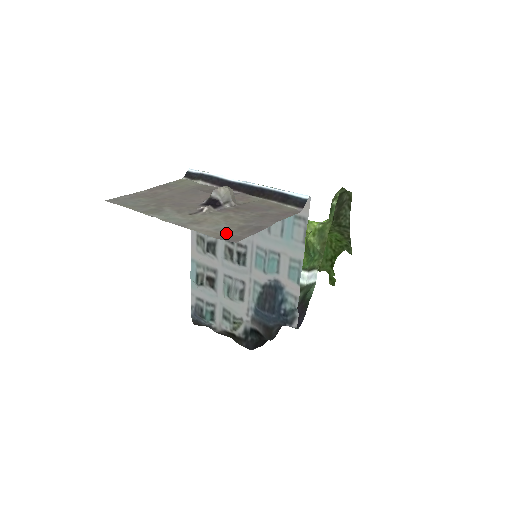
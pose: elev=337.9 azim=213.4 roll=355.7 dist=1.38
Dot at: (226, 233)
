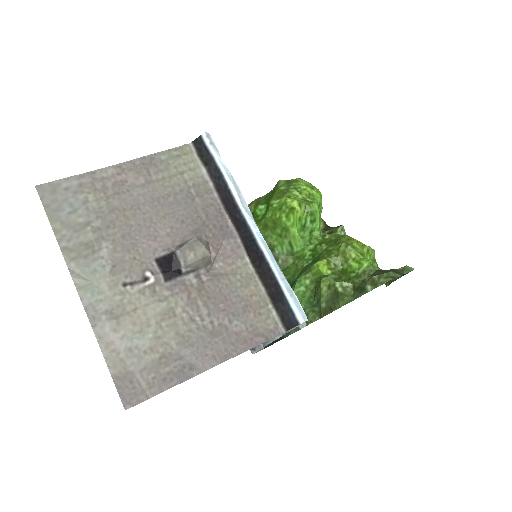
Dot at: (134, 368)
